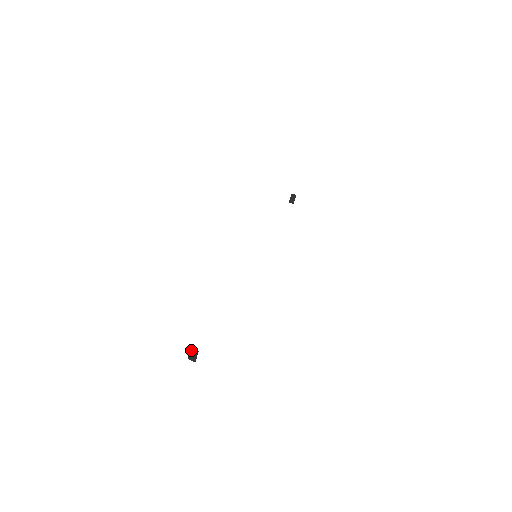
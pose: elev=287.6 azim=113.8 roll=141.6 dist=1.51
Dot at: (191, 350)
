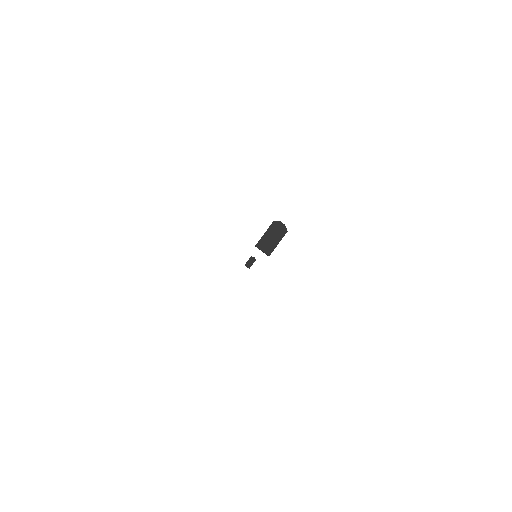
Dot at: (274, 224)
